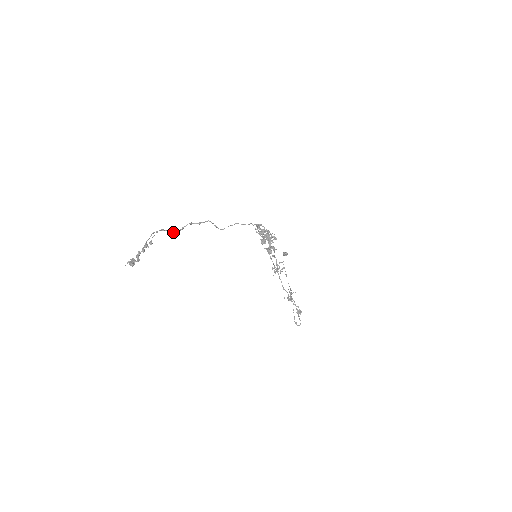
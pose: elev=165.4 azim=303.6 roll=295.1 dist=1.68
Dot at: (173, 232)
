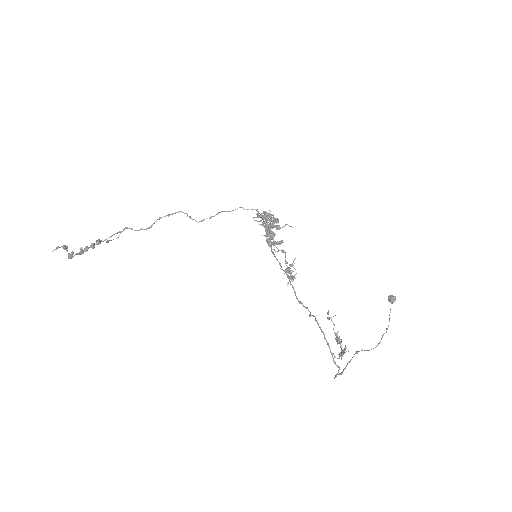
Dot at: (138, 230)
